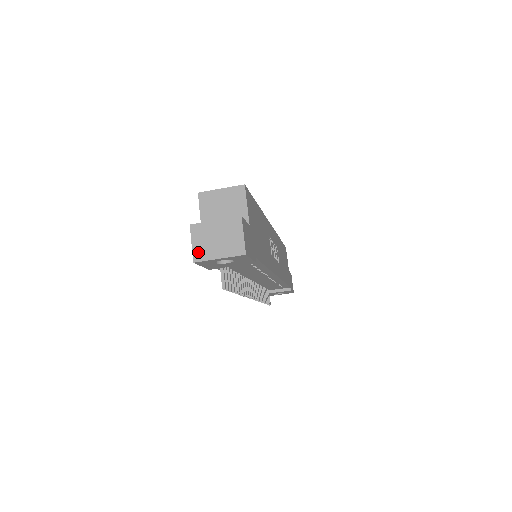
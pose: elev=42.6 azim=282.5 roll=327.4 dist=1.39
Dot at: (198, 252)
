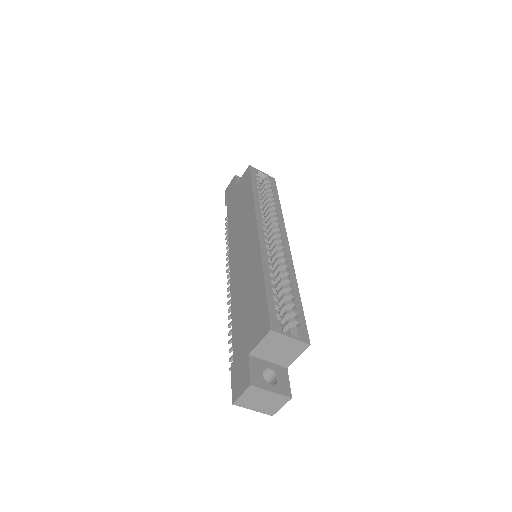
Dot at: (241, 401)
